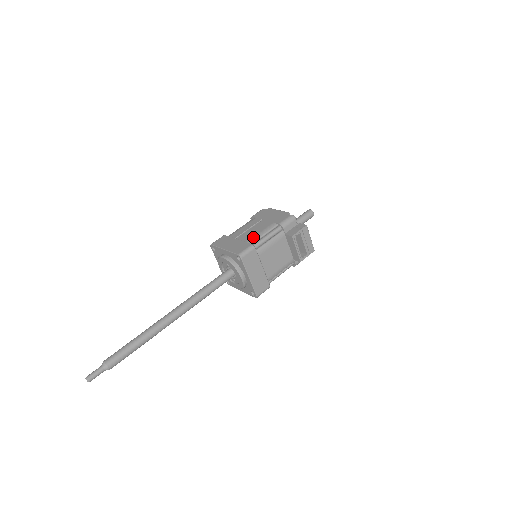
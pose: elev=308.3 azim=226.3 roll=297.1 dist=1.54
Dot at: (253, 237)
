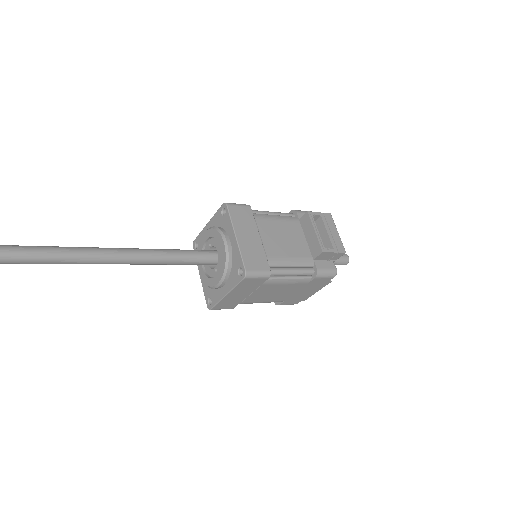
Dot at: occluded
